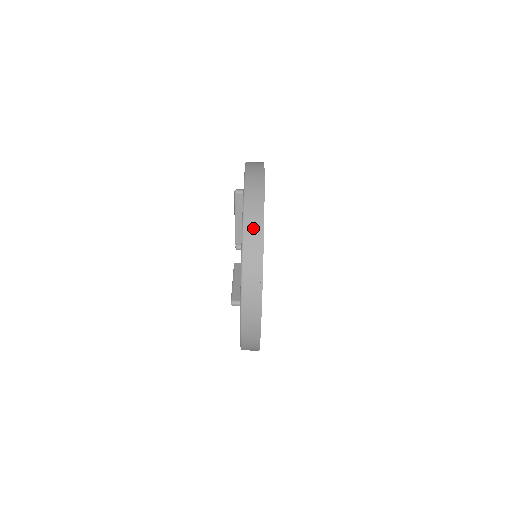
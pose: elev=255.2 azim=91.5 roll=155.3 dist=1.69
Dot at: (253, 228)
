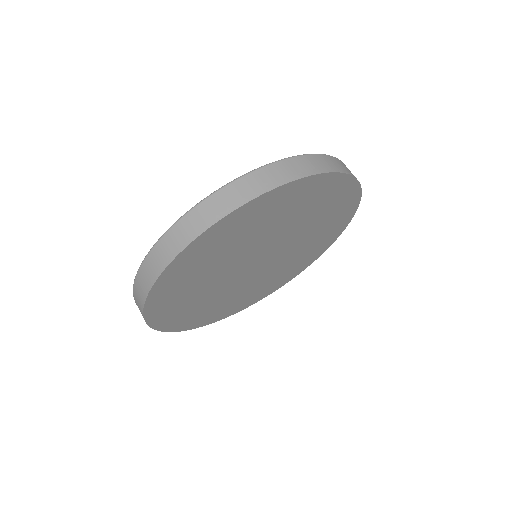
Dot at: (322, 162)
